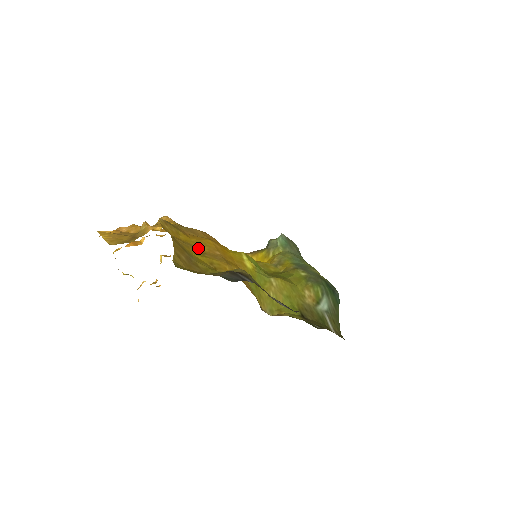
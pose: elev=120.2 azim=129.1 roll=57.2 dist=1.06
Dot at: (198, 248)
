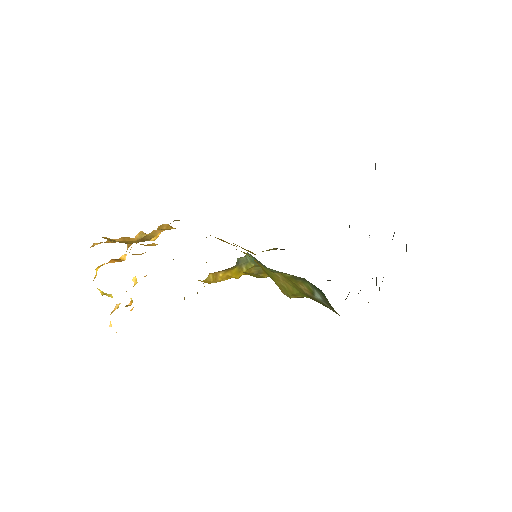
Dot at: occluded
